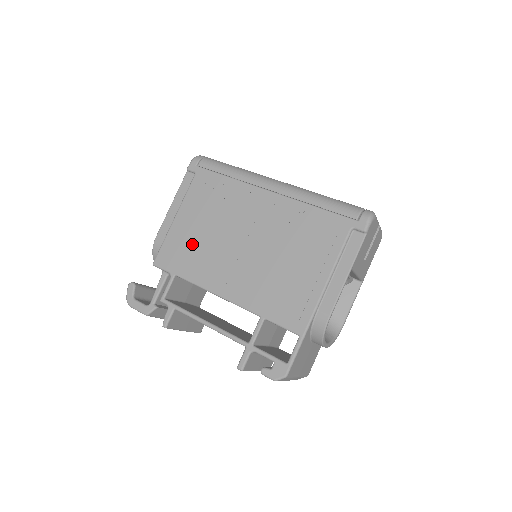
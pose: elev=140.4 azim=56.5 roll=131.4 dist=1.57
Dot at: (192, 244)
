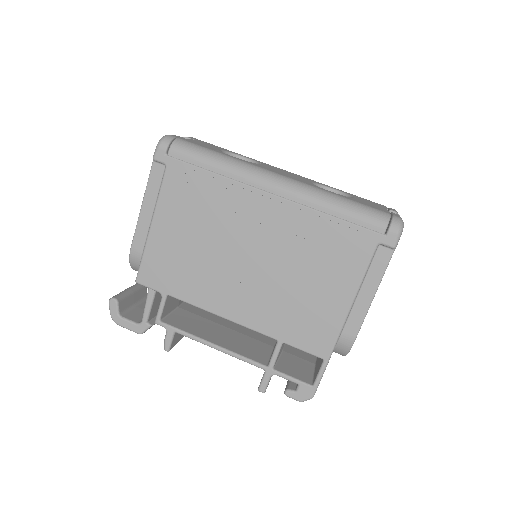
Dot at: (181, 259)
